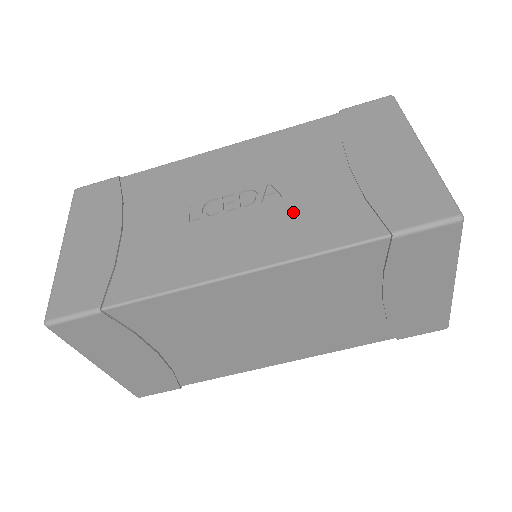
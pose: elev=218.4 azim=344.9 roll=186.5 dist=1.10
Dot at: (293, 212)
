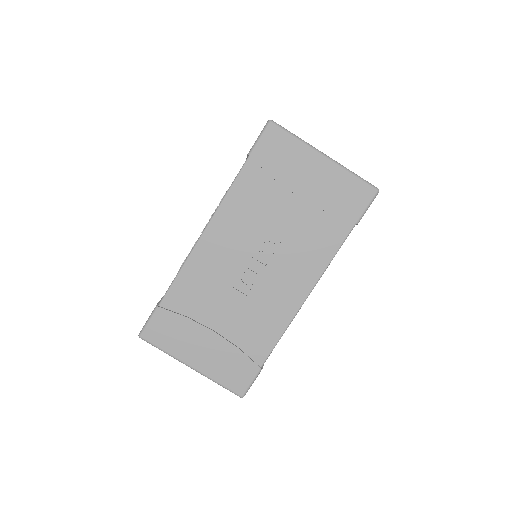
Dot at: (297, 247)
